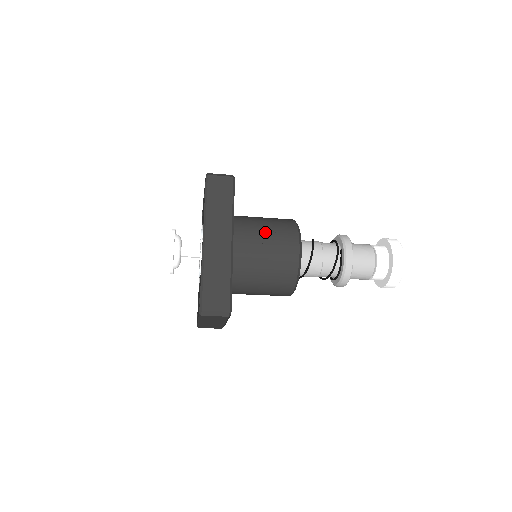
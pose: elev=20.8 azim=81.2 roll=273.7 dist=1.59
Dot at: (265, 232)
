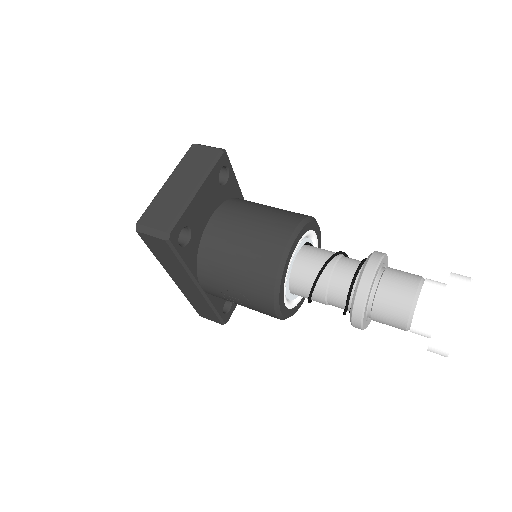
Dot at: (232, 290)
